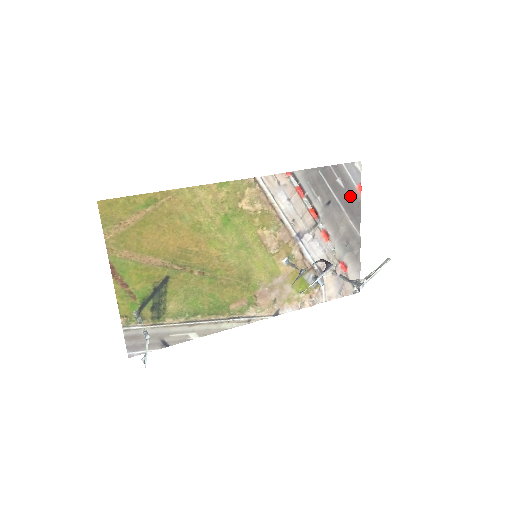
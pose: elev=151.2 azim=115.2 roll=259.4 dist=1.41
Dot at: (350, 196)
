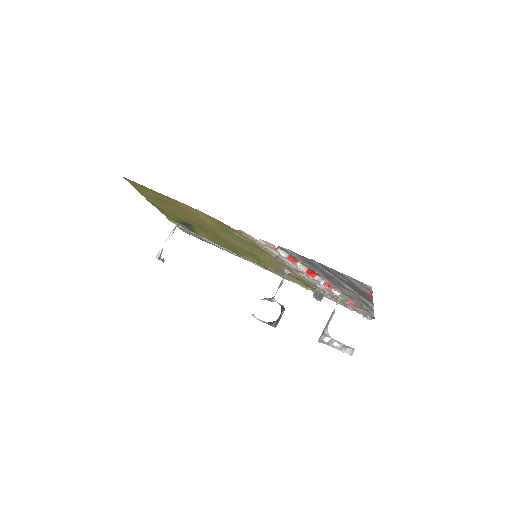
Dot at: (358, 289)
